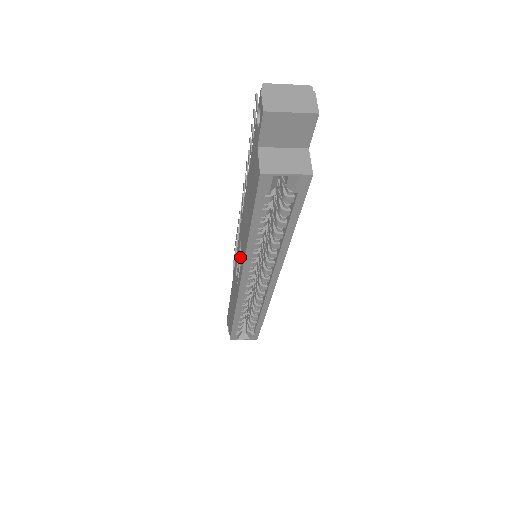
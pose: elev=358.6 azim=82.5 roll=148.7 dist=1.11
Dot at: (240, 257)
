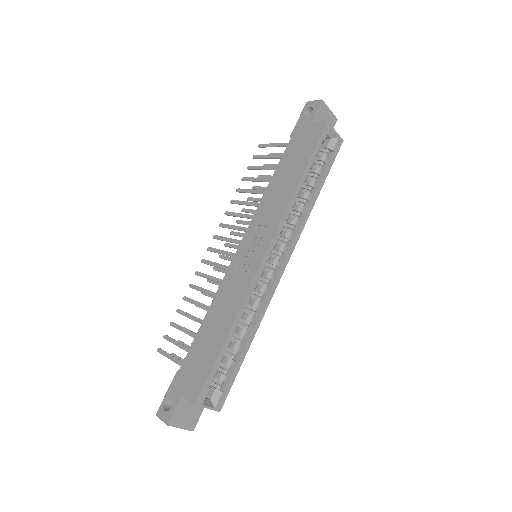
Dot at: (260, 235)
